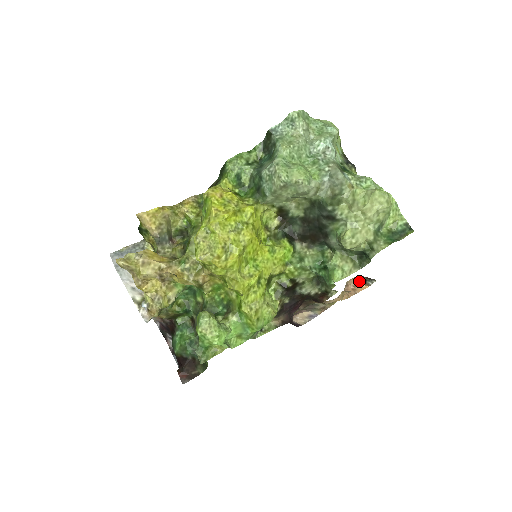
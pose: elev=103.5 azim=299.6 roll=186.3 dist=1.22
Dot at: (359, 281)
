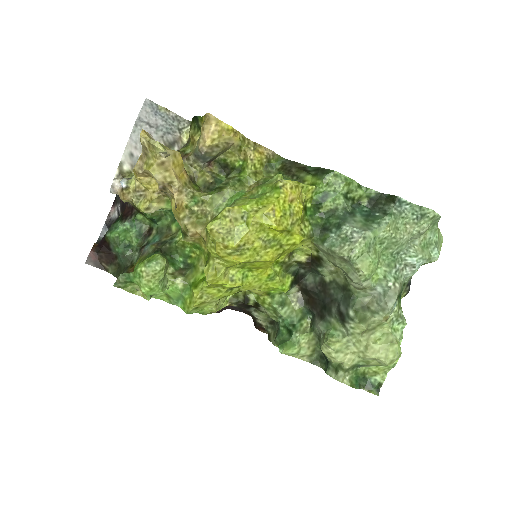
Dot at: occluded
